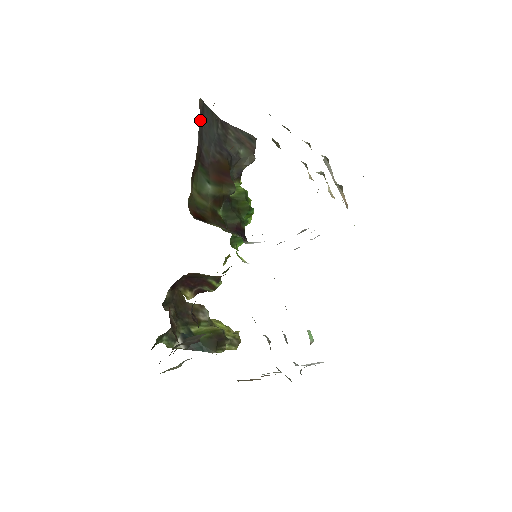
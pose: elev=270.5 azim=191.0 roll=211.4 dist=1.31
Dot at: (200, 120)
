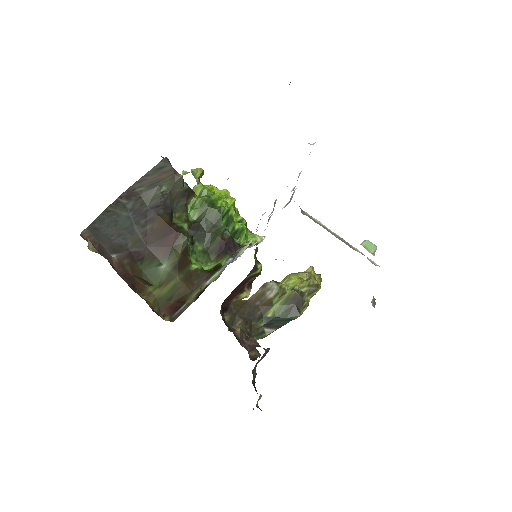
Dot at: (101, 244)
